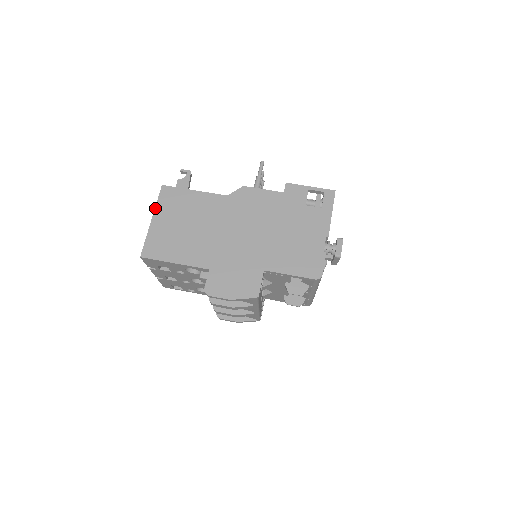
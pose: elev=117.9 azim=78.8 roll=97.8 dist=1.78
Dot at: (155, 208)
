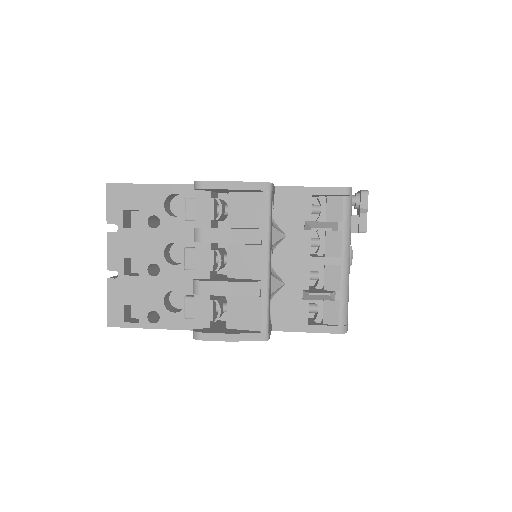
Dot at: occluded
